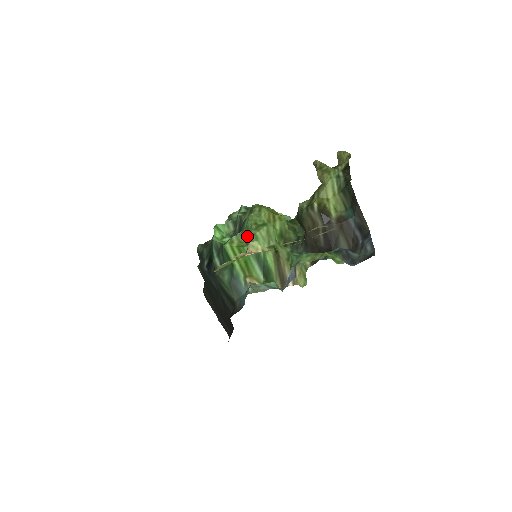
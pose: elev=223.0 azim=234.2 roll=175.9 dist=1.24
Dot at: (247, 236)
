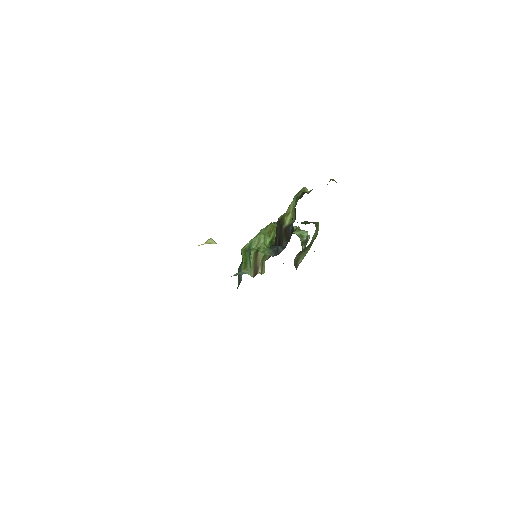
Dot at: occluded
